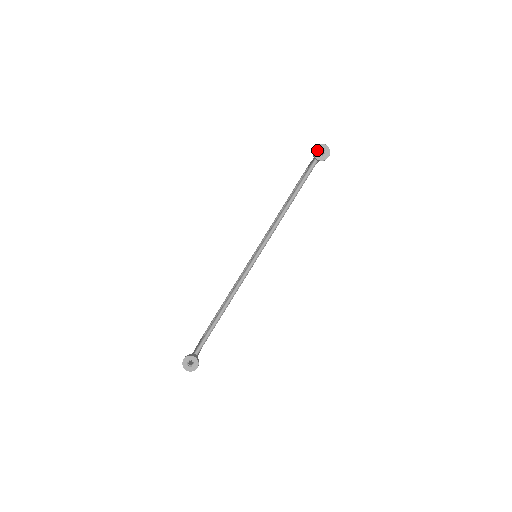
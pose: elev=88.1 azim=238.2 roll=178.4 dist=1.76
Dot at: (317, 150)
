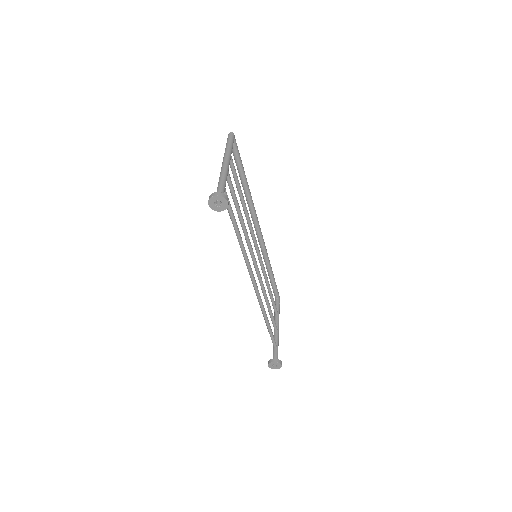
Dot at: (212, 205)
